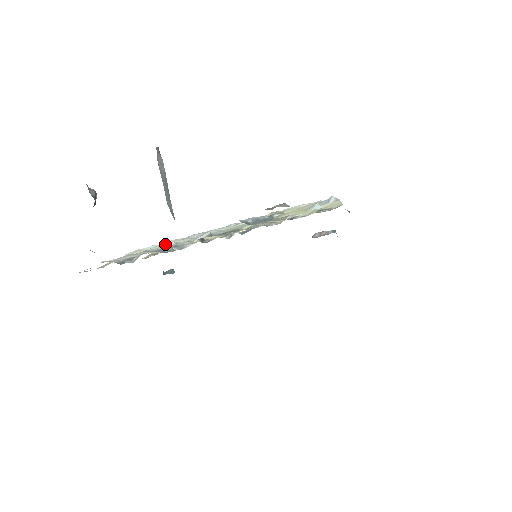
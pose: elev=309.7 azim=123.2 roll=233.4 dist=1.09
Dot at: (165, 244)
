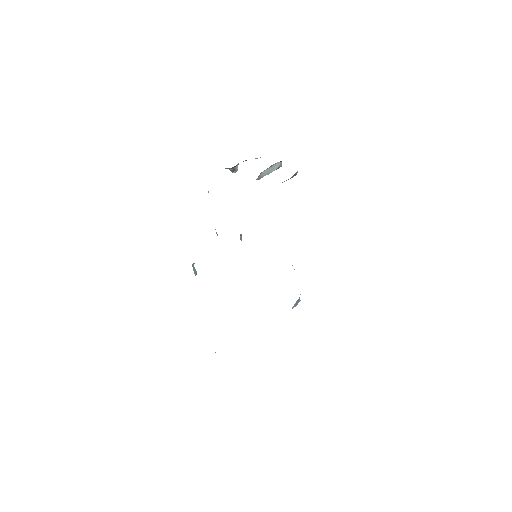
Dot at: occluded
